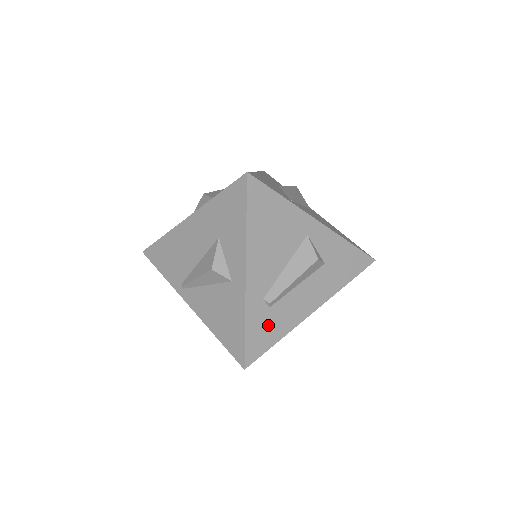
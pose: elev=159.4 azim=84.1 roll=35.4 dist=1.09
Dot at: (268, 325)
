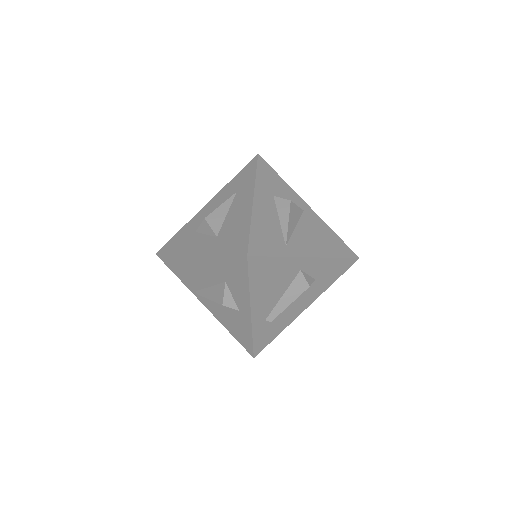
Dot at: (270, 331)
